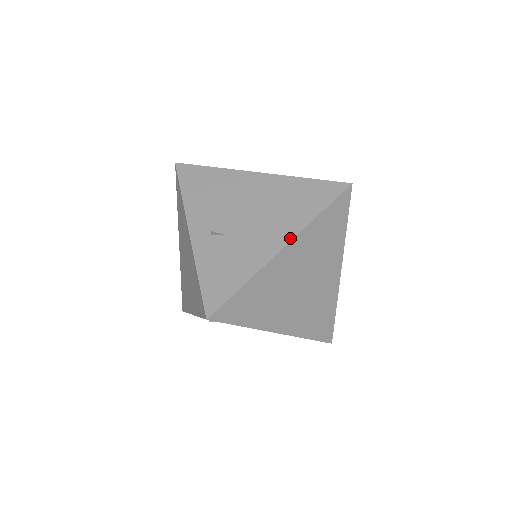
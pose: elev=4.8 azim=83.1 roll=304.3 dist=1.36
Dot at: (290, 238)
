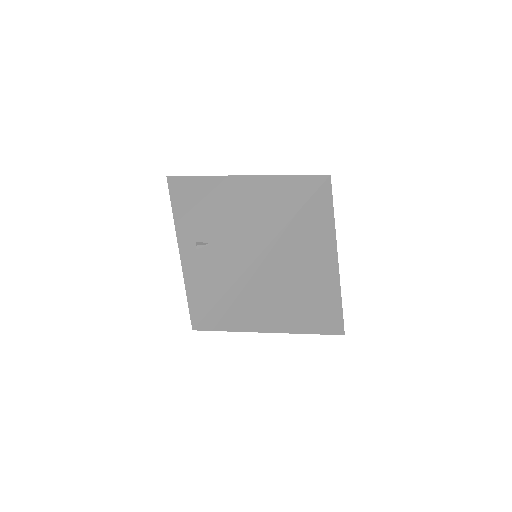
Dot at: (269, 241)
